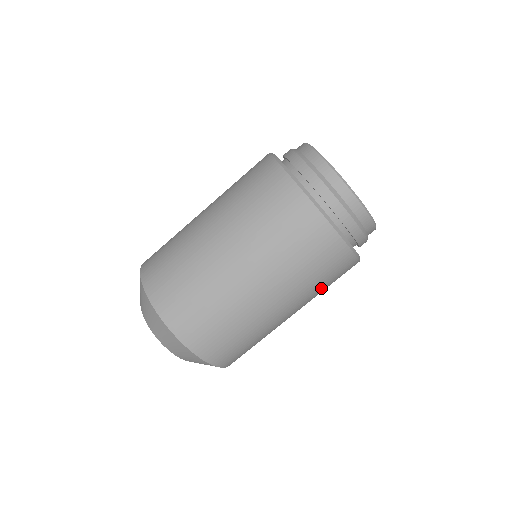
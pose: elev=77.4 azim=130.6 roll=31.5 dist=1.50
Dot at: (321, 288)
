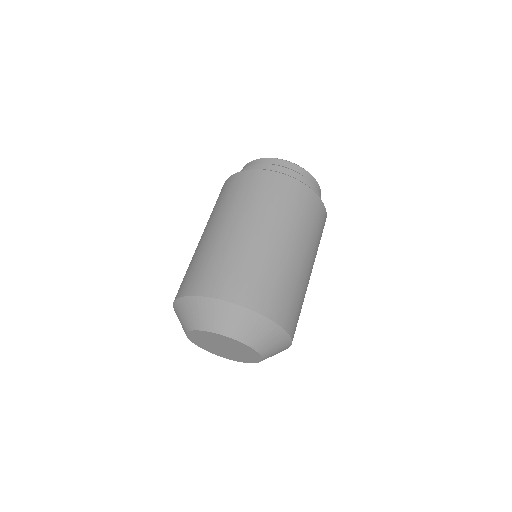
Dot at: (312, 229)
